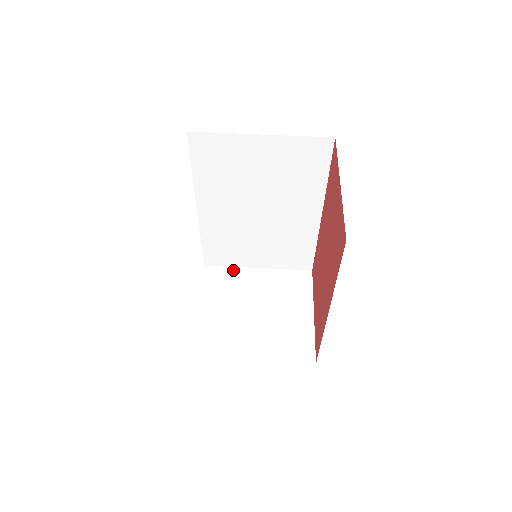
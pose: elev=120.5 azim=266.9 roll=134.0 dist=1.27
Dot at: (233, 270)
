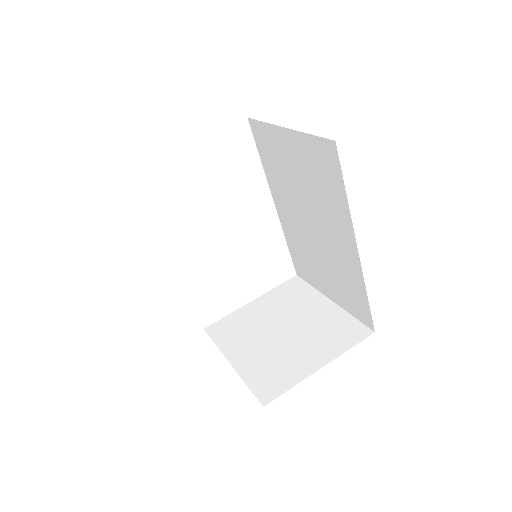
Dot at: (311, 290)
